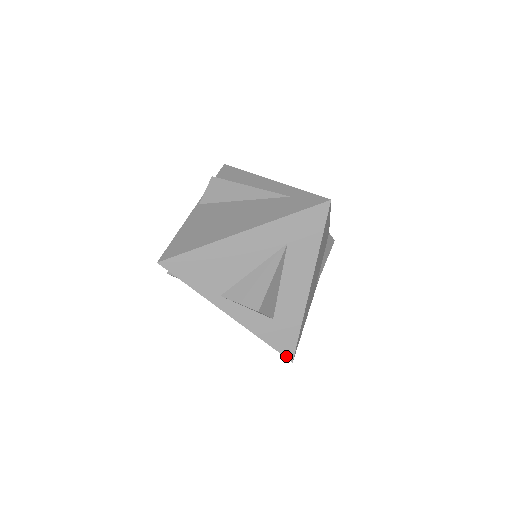
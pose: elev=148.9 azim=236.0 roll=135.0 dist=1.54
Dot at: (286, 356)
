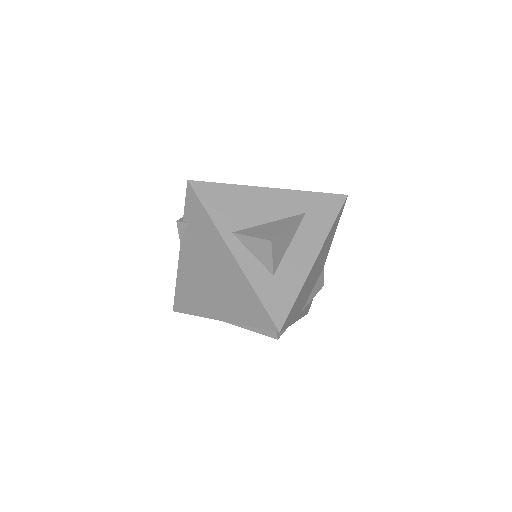
Dot at: (275, 322)
